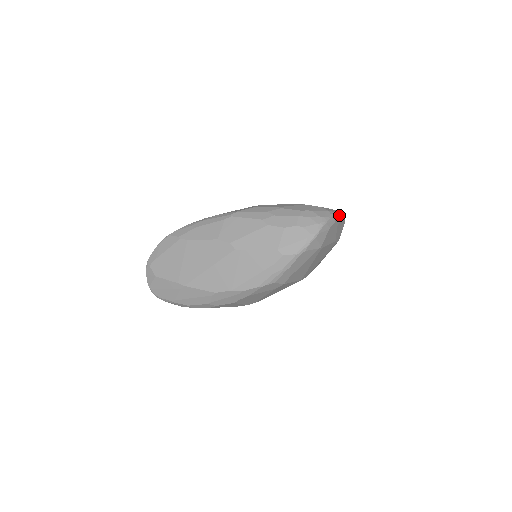
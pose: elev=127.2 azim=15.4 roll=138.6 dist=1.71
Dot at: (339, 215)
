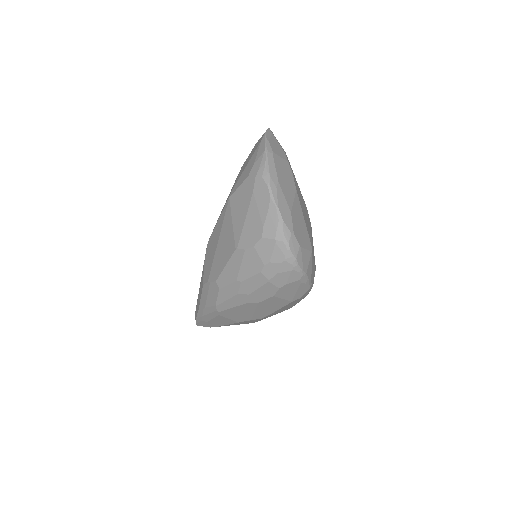
Dot at: (279, 208)
